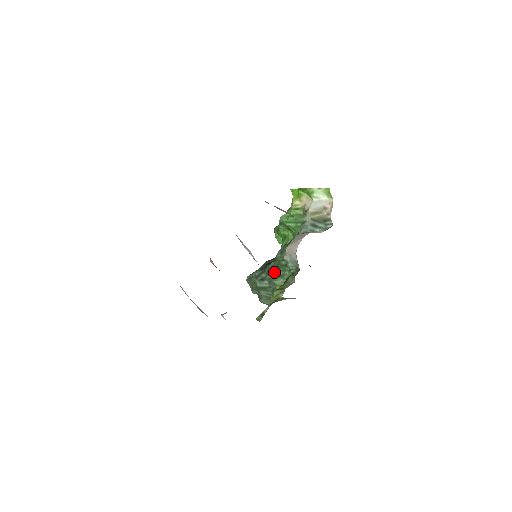
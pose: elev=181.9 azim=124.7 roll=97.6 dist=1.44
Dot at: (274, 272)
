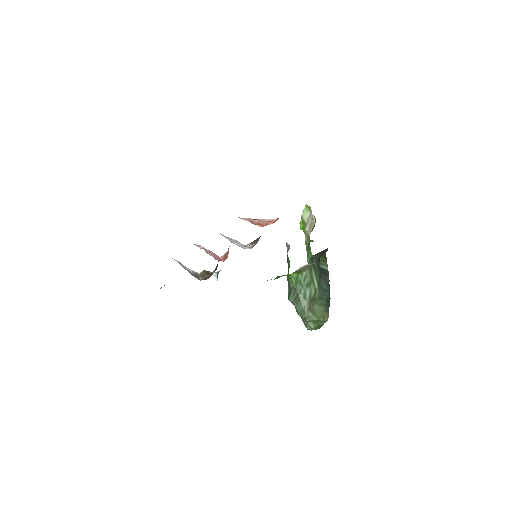
Dot at: occluded
